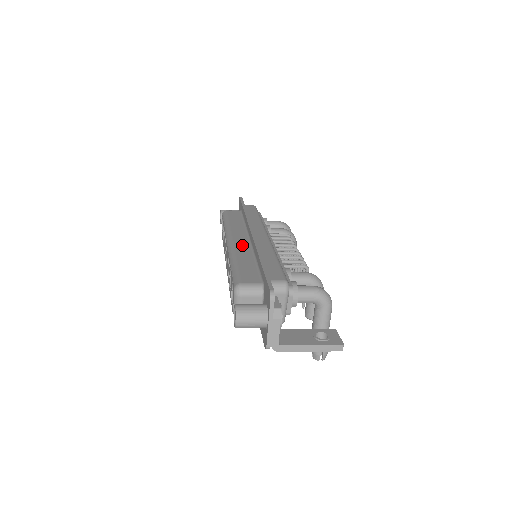
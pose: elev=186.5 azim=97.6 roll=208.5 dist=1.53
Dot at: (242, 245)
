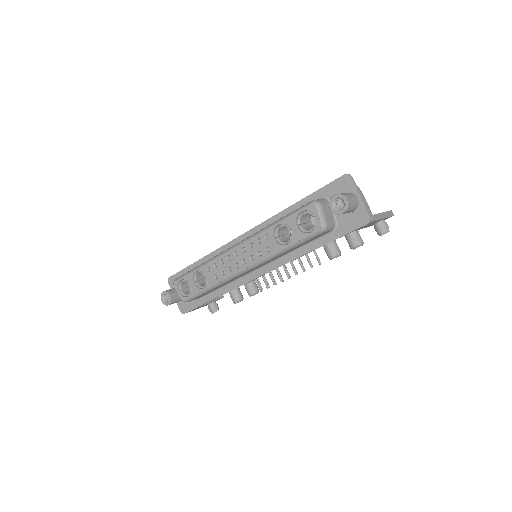
Dot at: occluded
